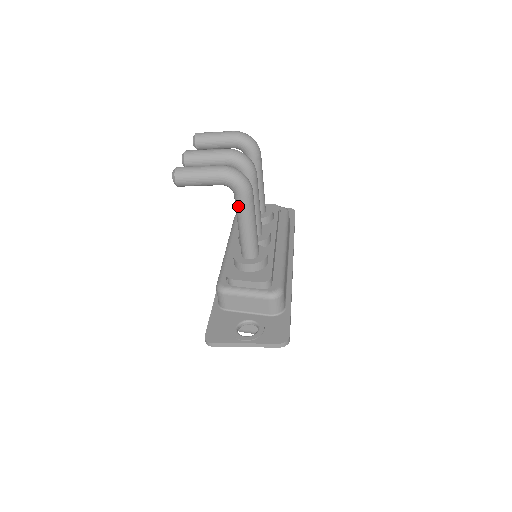
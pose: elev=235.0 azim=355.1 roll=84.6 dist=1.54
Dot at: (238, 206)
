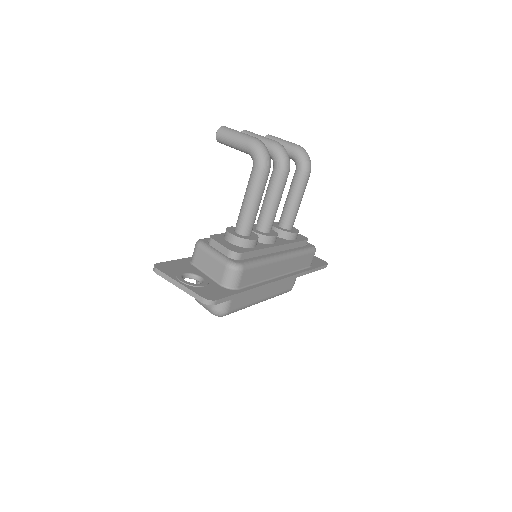
Dot at: (250, 177)
